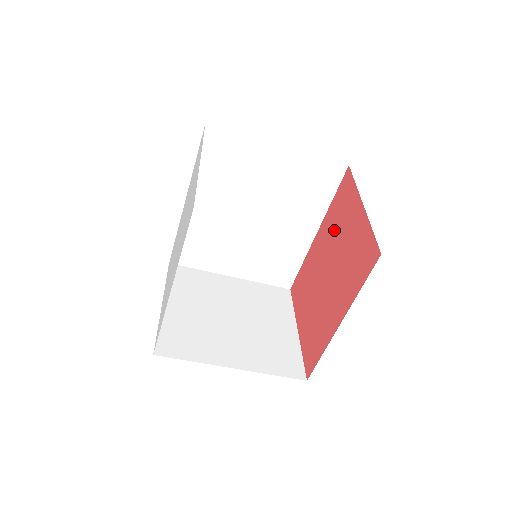
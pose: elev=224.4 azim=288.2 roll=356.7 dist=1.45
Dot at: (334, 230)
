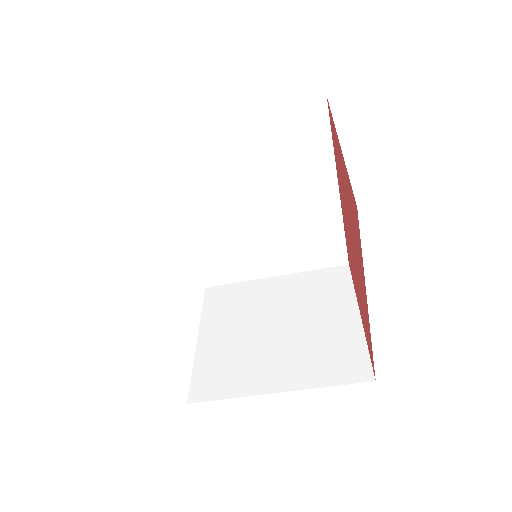
Dot at: (341, 184)
